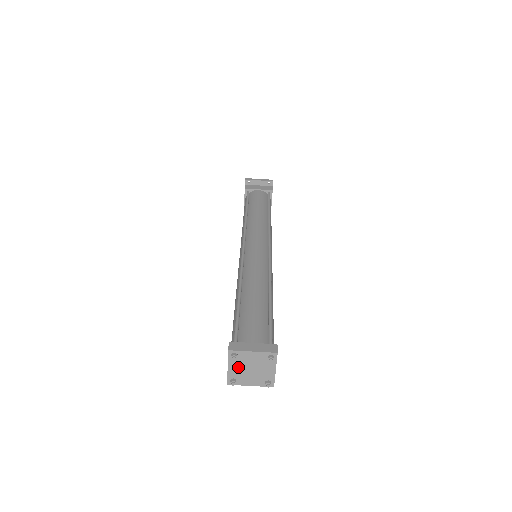
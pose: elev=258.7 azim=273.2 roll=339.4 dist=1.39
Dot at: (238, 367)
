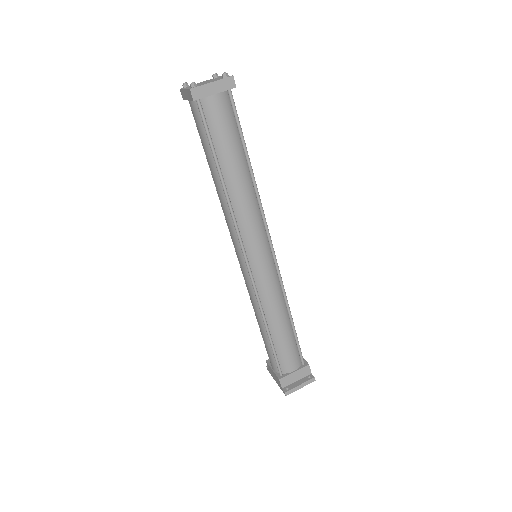
Dot at: occluded
